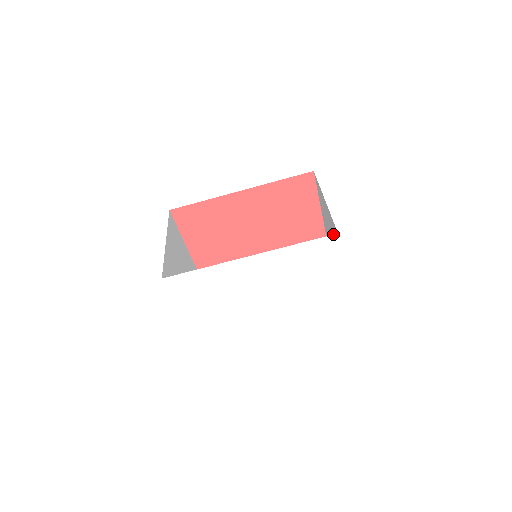
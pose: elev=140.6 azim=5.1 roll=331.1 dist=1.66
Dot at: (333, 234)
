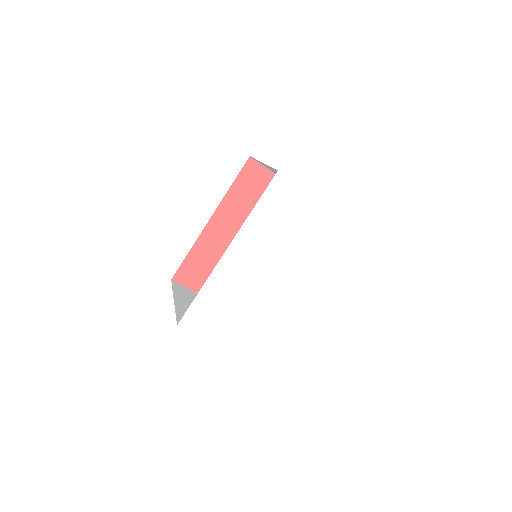
Dot at: (275, 175)
